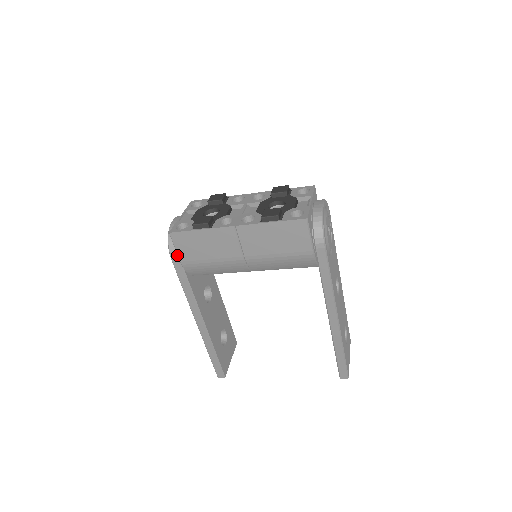
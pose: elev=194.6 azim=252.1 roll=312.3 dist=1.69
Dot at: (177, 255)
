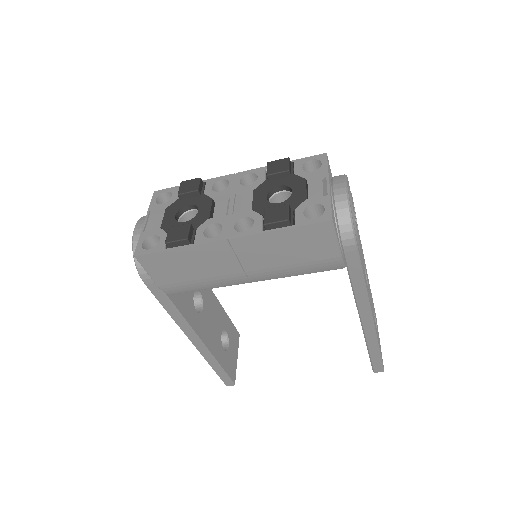
Dot at: (151, 278)
